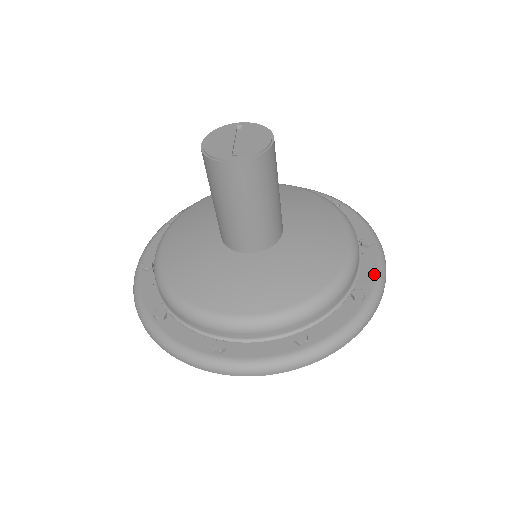
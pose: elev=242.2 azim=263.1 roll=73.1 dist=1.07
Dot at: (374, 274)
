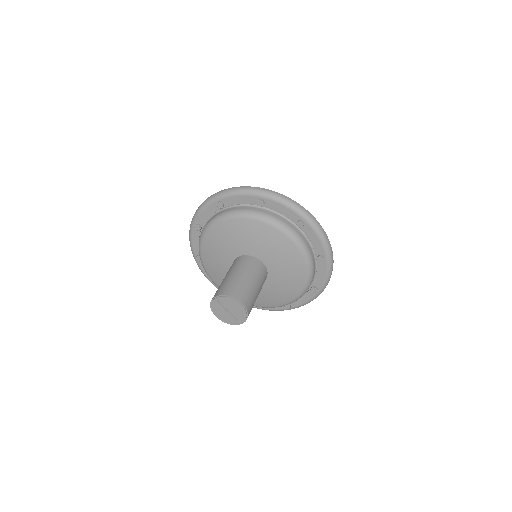
Dot at: (318, 241)
